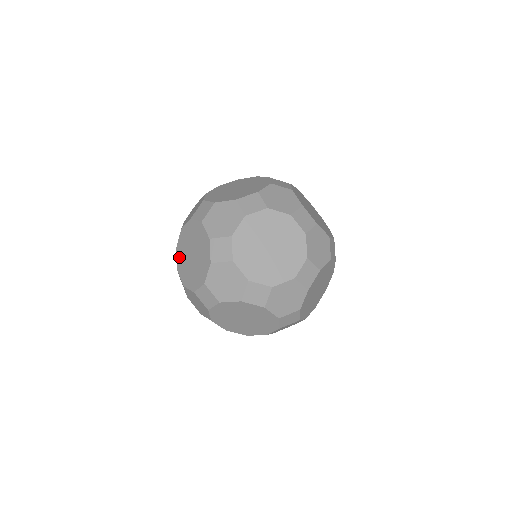
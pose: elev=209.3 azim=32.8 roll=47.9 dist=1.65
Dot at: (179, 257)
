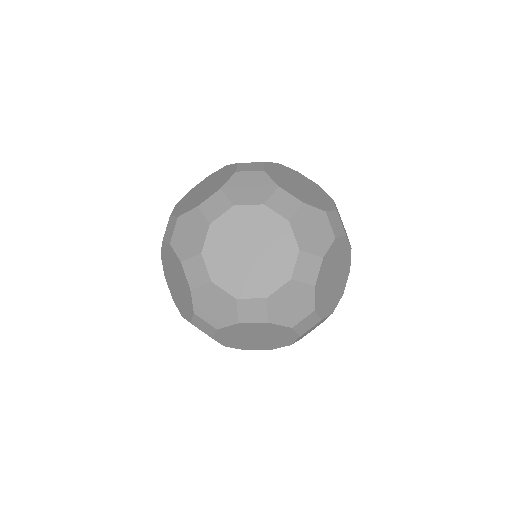
Dot at: (214, 239)
